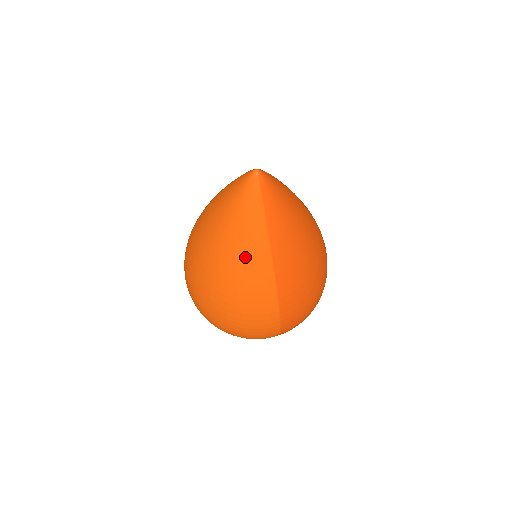
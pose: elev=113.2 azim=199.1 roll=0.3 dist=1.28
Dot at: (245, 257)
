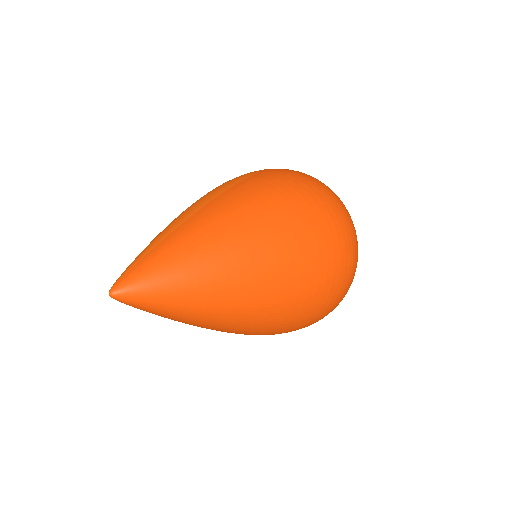
Dot at: occluded
